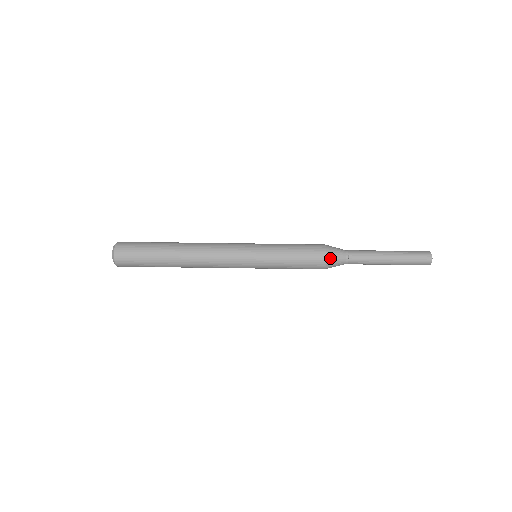
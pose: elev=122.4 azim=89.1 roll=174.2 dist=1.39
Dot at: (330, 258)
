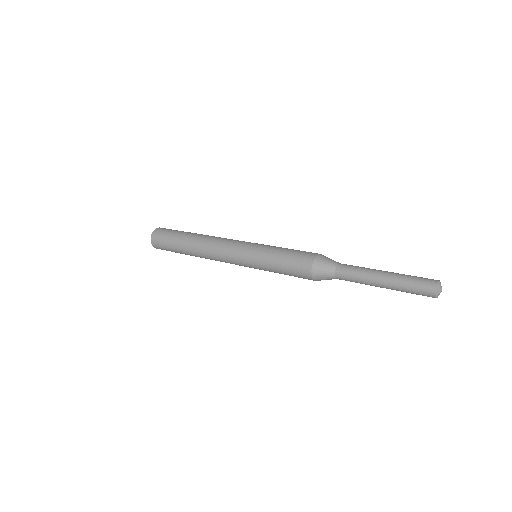
Dot at: (317, 262)
